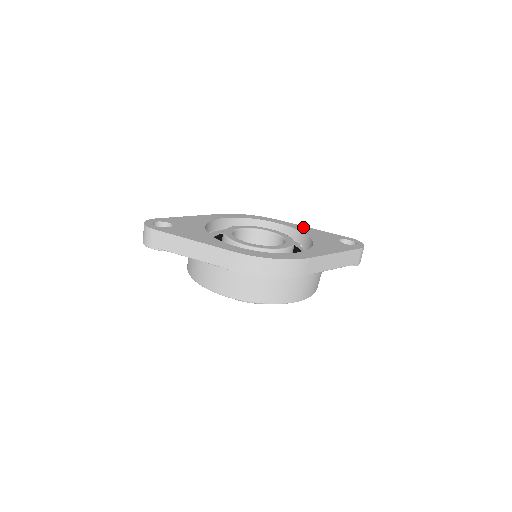
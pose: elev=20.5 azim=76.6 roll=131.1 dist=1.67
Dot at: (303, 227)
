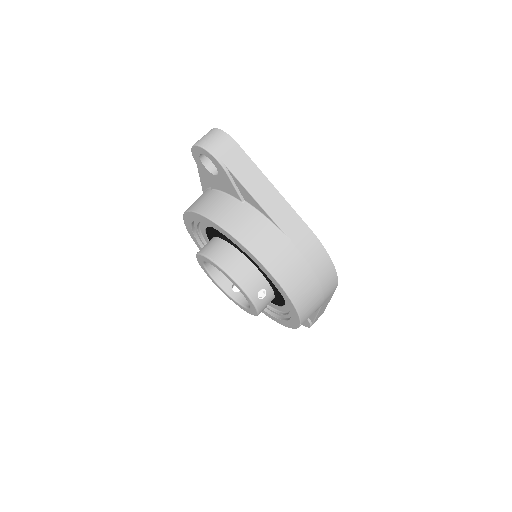
Dot at: occluded
